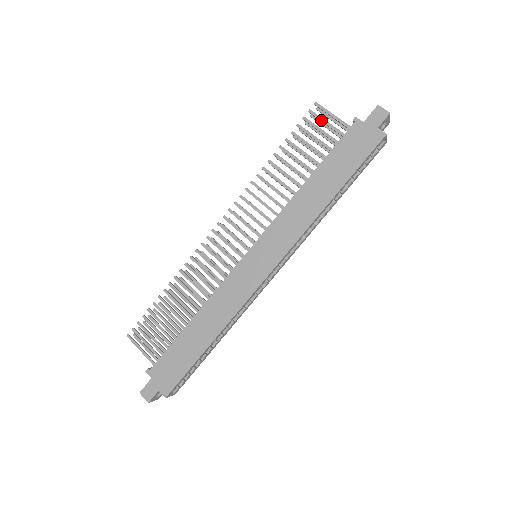
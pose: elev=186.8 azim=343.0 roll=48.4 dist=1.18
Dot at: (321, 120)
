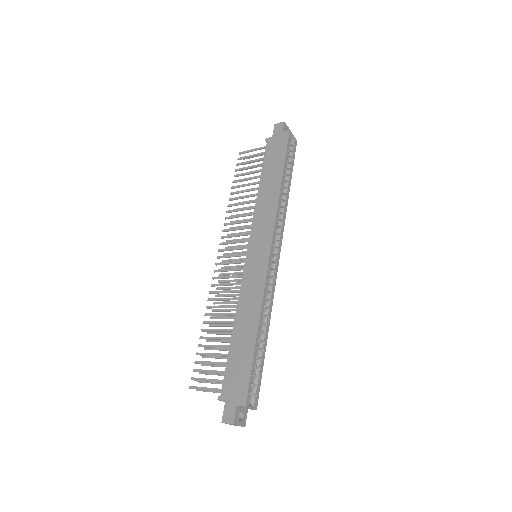
Dot at: (248, 157)
